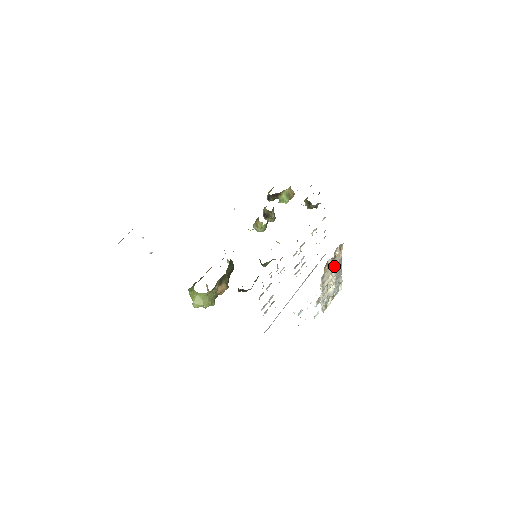
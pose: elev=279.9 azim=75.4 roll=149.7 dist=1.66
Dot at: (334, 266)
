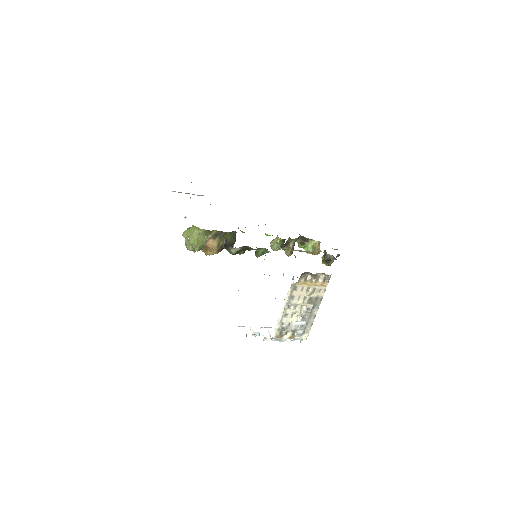
Dot at: (310, 294)
